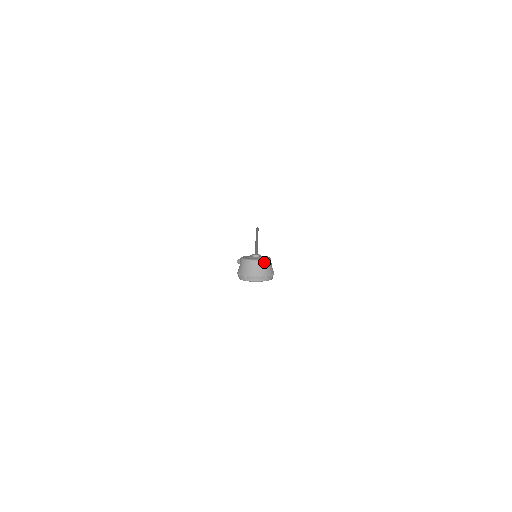
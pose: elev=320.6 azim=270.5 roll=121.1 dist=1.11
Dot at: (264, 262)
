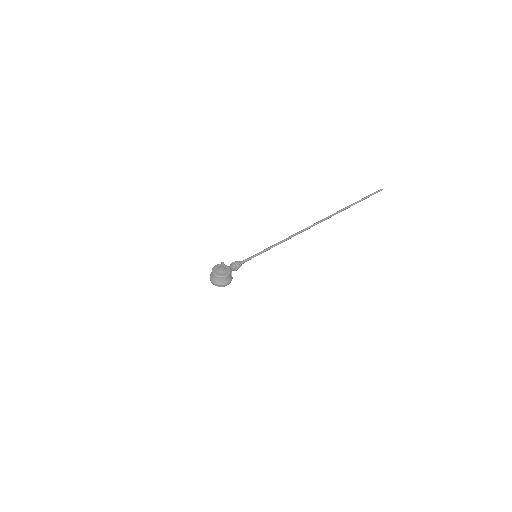
Dot at: (218, 277)
